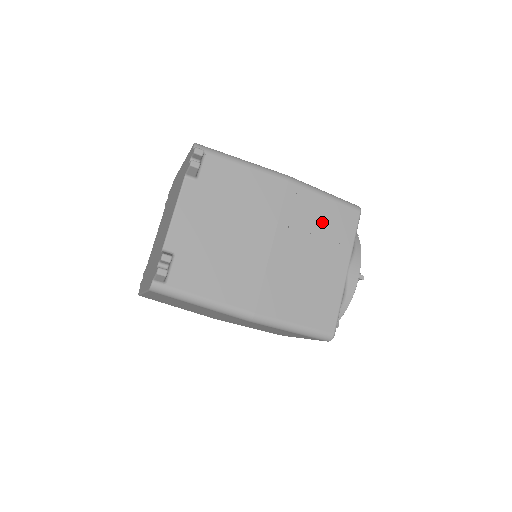
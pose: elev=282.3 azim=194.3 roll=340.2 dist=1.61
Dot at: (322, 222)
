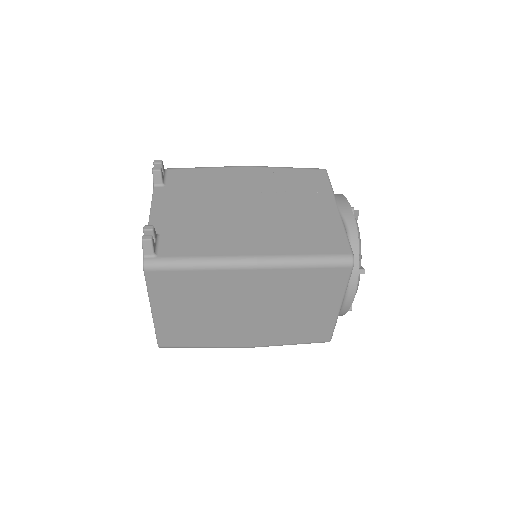
Dot at: (292, 183)
